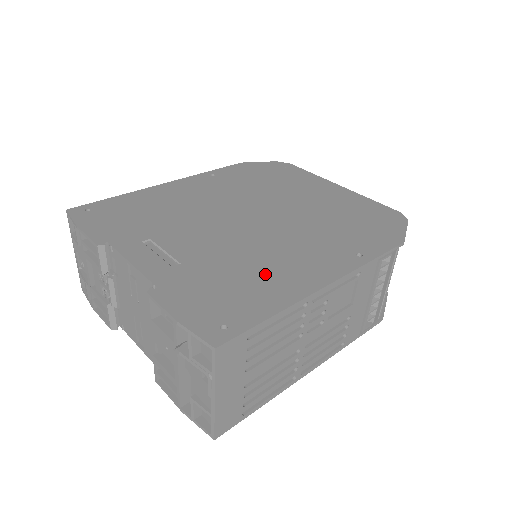
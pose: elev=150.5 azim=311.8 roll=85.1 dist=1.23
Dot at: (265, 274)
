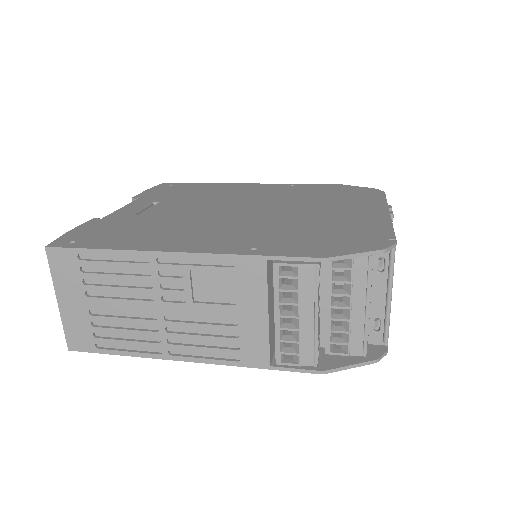
Dot at: (161, 233)
